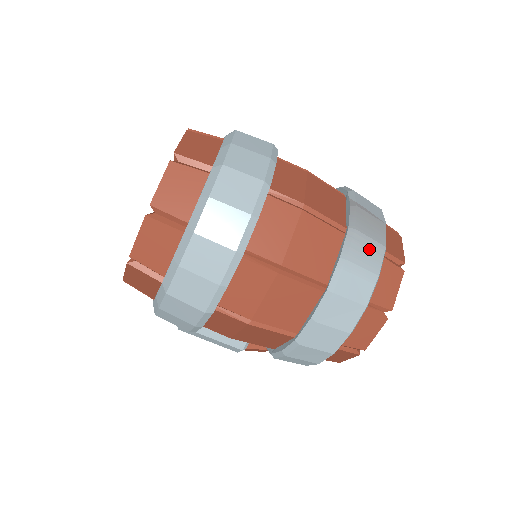
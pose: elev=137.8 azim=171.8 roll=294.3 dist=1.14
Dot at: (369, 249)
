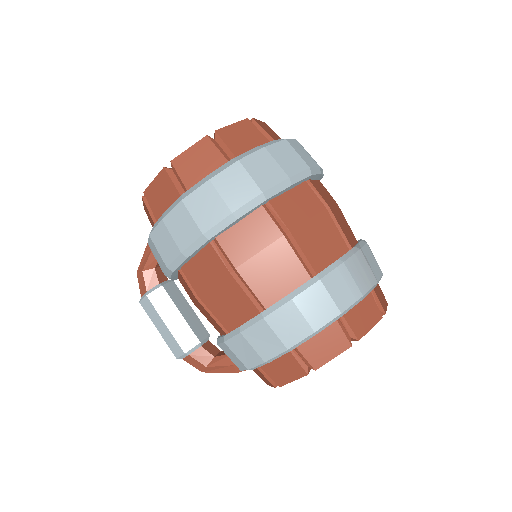
Dot at: (364, 271)
